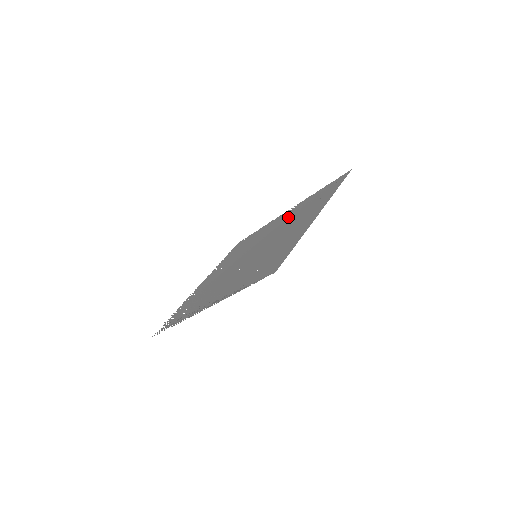
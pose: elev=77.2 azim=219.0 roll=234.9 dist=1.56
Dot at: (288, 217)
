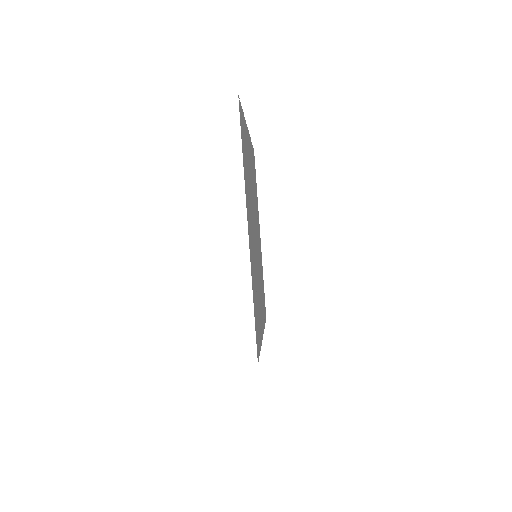
Dot at: occluded
